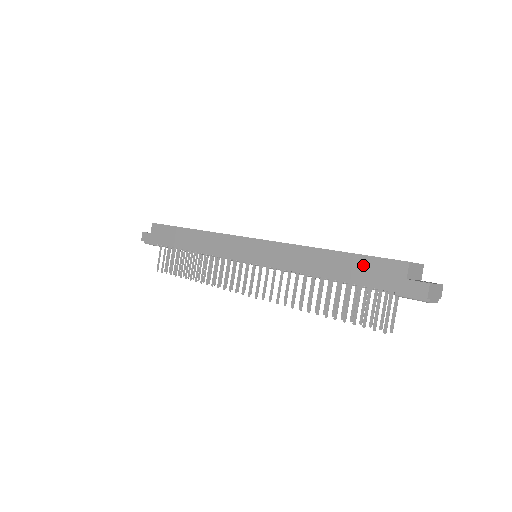
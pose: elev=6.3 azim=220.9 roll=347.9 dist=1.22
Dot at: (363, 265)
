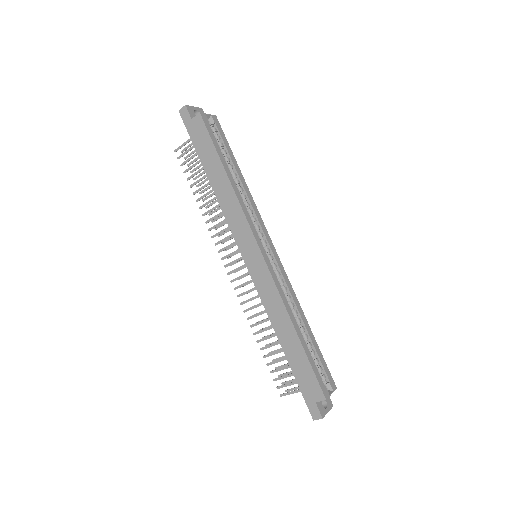
Dot at: (305, 368)
